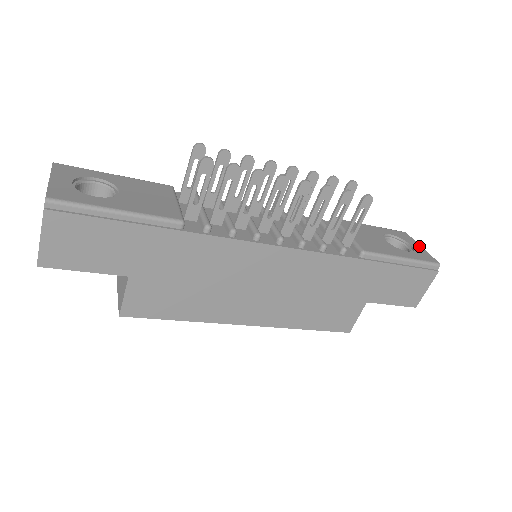
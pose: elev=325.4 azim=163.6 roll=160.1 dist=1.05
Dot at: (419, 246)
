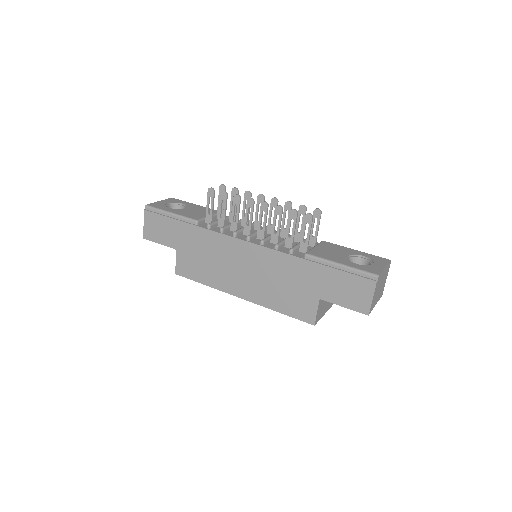
Dot at: (382, 266)
